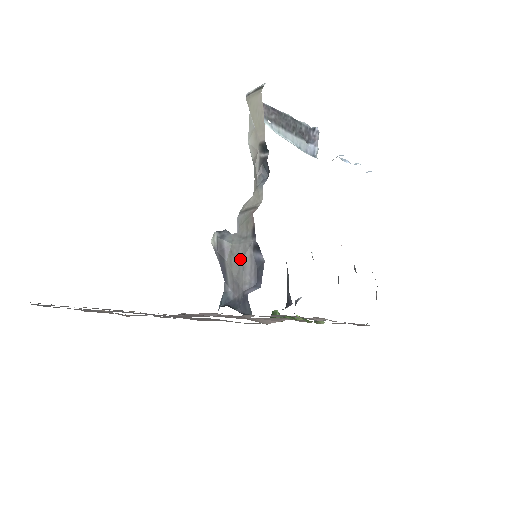
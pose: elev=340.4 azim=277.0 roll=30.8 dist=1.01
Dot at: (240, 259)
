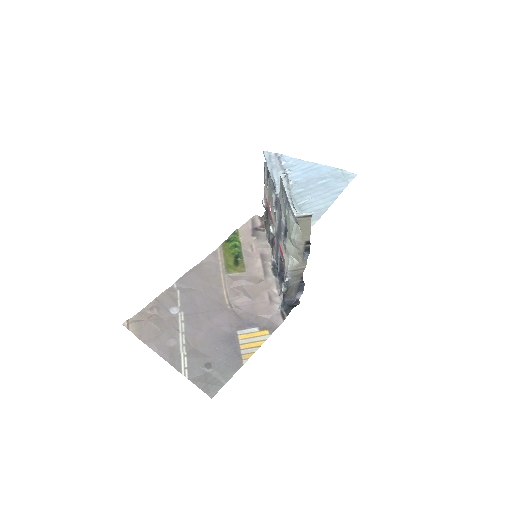
Dot at: (294, 289)
